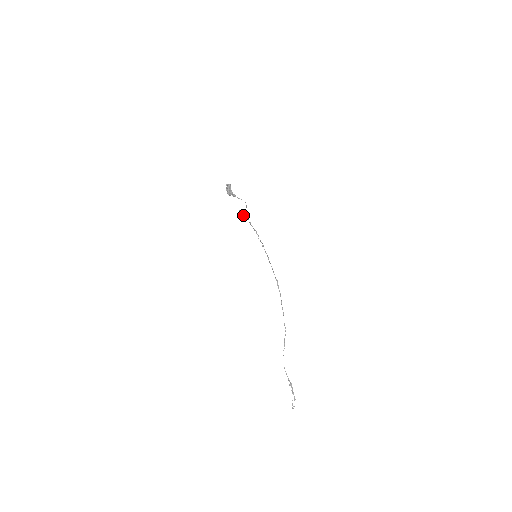
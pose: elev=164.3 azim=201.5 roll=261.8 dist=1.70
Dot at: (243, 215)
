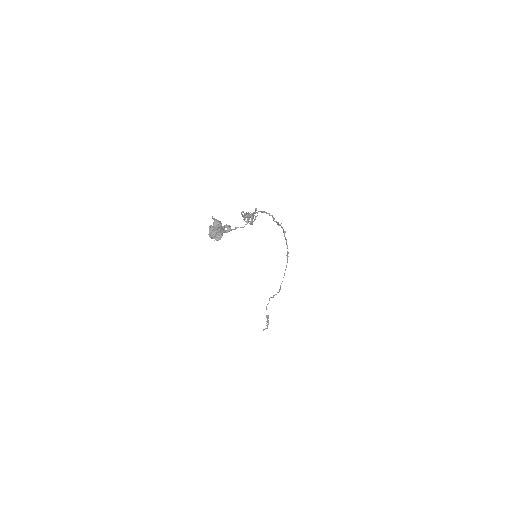
Dot at: (247, 222)
